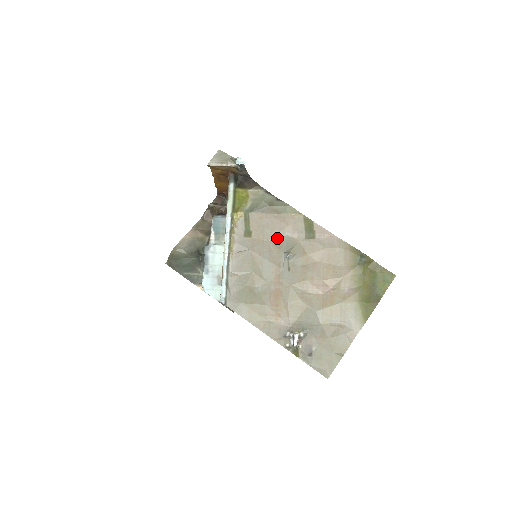
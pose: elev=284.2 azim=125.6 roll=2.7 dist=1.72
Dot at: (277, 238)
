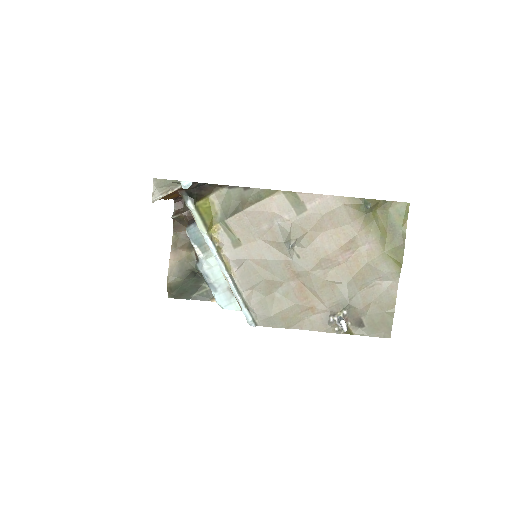
Dot at: (268, 231)
